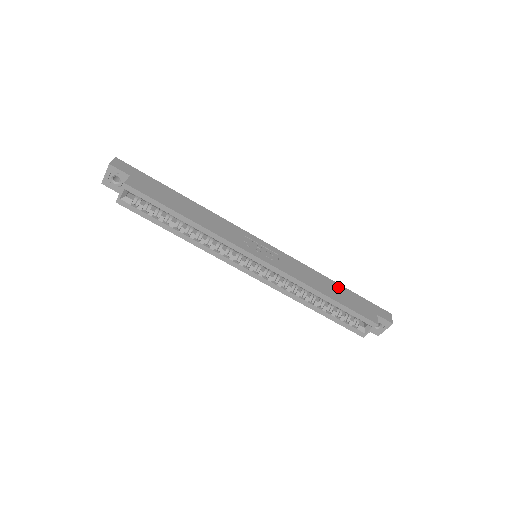
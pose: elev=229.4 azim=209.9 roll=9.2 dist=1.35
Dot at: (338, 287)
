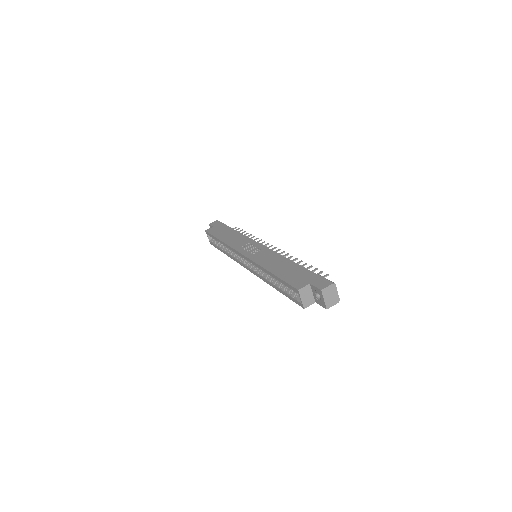
Dot at: (292, 266)
